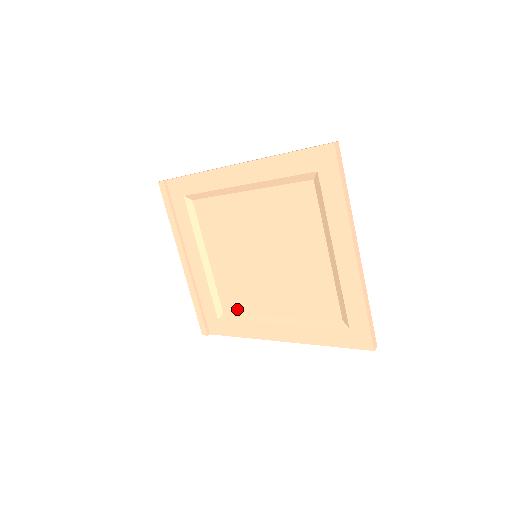
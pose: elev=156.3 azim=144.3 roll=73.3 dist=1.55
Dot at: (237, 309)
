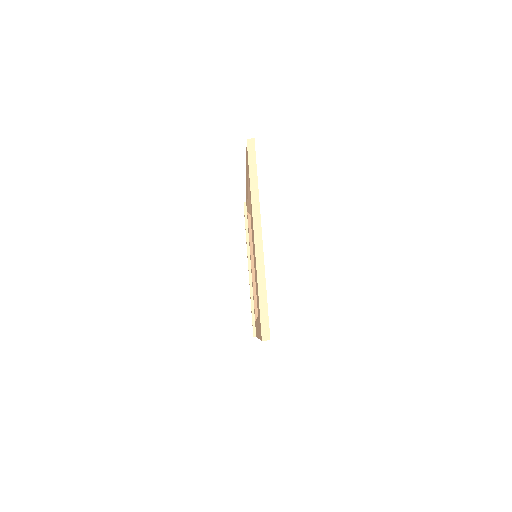
Dot at: occluded
